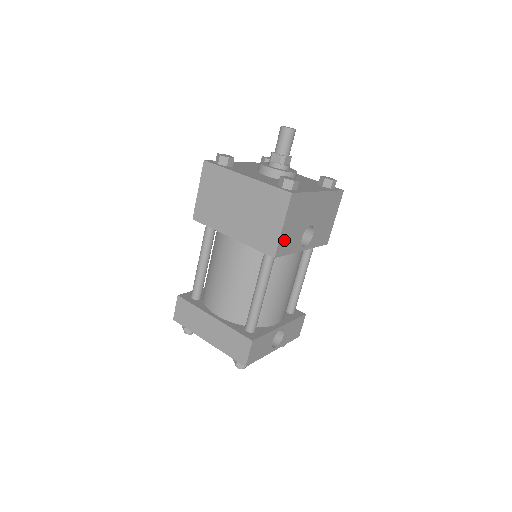
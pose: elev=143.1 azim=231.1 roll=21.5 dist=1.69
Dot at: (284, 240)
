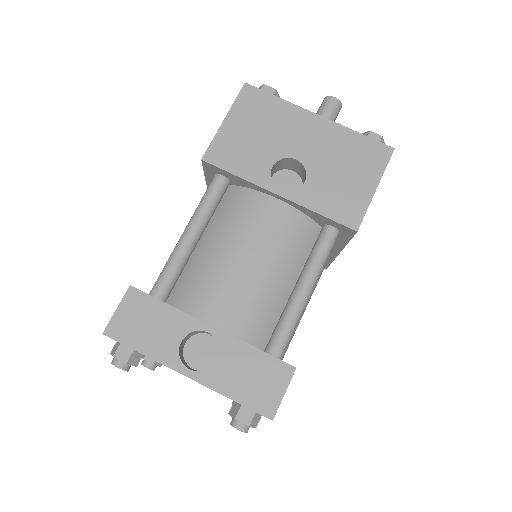
Dot at: (226, 144)
